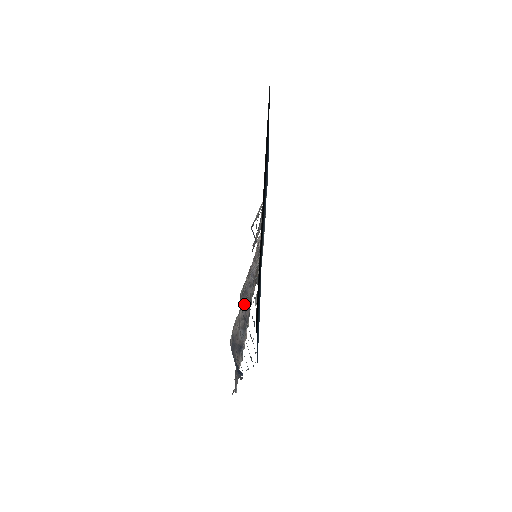
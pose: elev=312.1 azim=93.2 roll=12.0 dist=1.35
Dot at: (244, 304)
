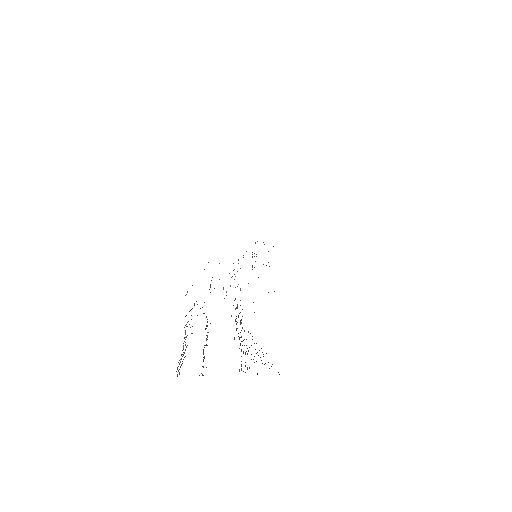
Dot at: occluded
